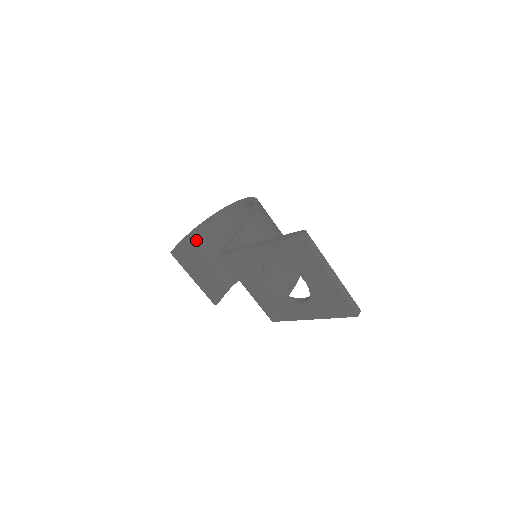
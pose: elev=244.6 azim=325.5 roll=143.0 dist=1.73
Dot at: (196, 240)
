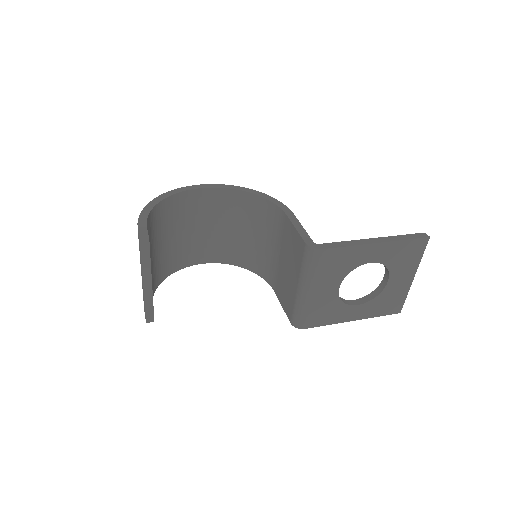
Dot at: (149, 226)
